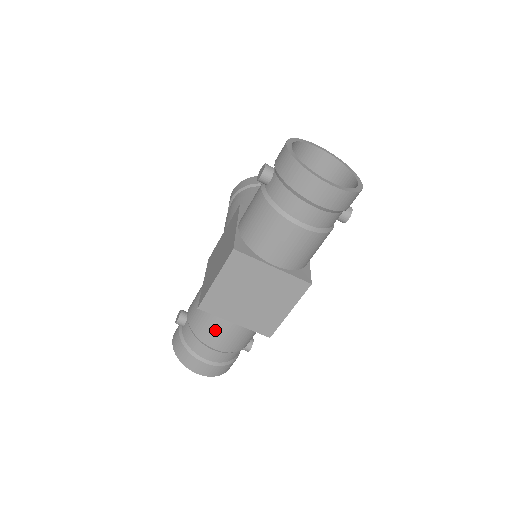
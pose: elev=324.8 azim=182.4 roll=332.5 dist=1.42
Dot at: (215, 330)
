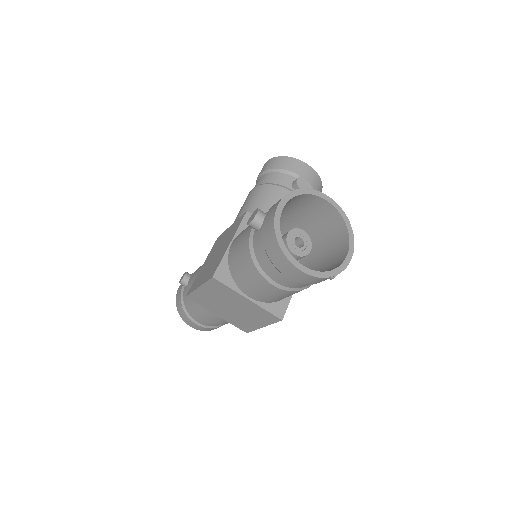
Dot at: (203, 310)
